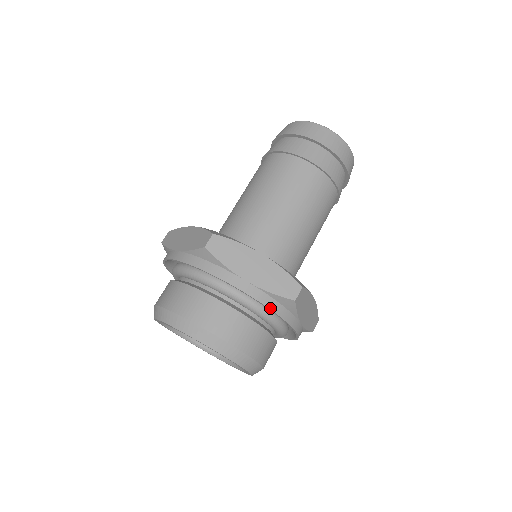
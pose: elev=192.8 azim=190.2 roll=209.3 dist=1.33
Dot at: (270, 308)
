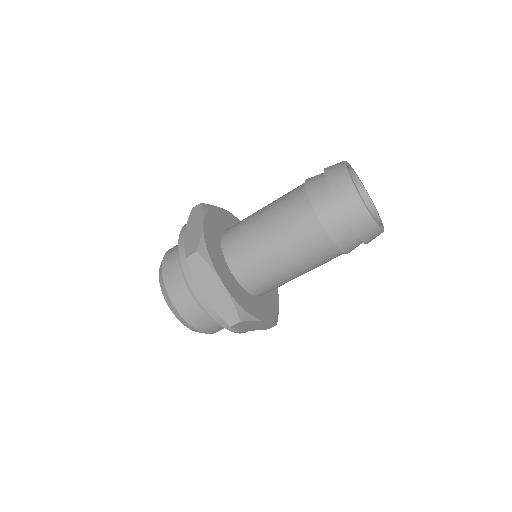
Dot at: (181, 258)
